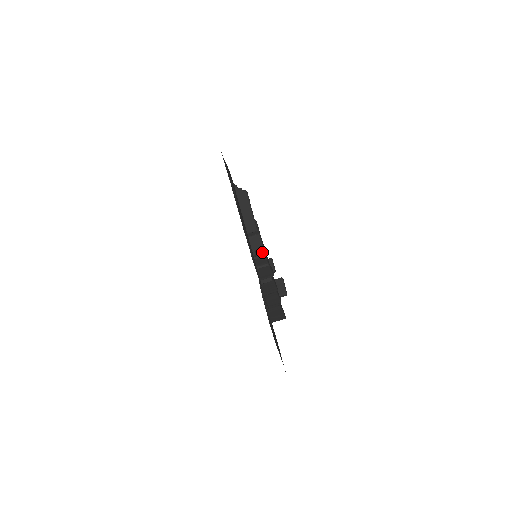
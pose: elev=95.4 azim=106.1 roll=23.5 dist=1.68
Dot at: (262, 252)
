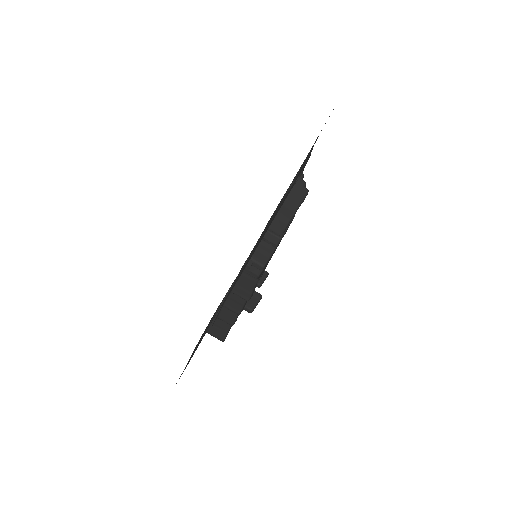
Dot at: (262, 265)
